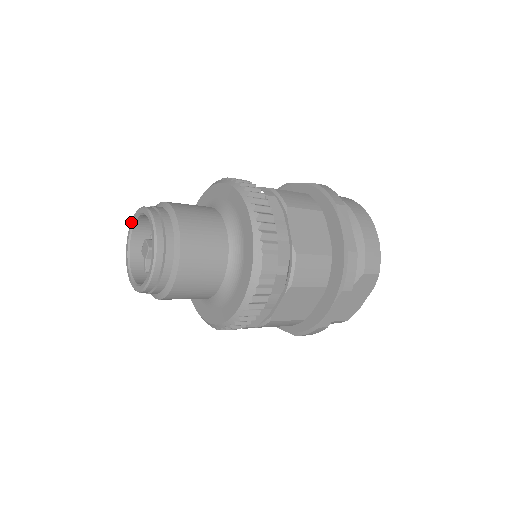
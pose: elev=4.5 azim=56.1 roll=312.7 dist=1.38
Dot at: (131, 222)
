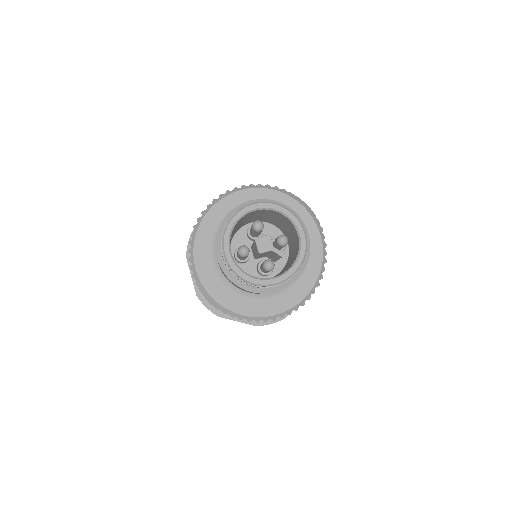
Dot at: (225, 249)
